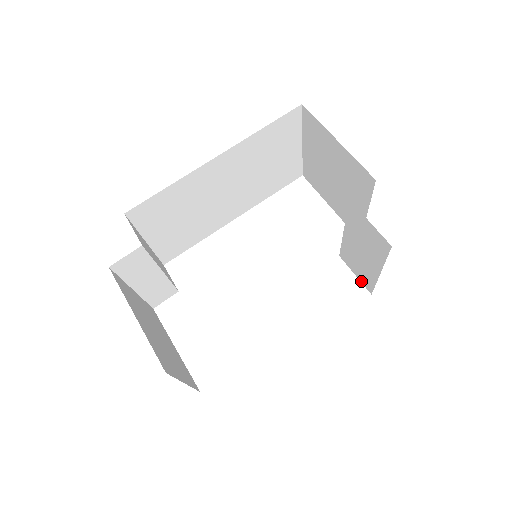
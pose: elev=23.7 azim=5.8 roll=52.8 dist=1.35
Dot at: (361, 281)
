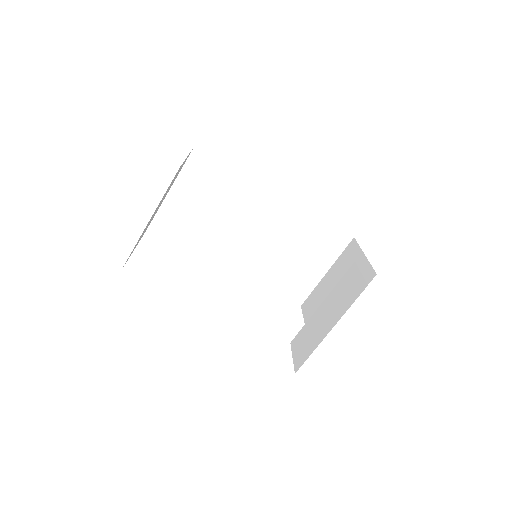
Dot at: (295, 361)
